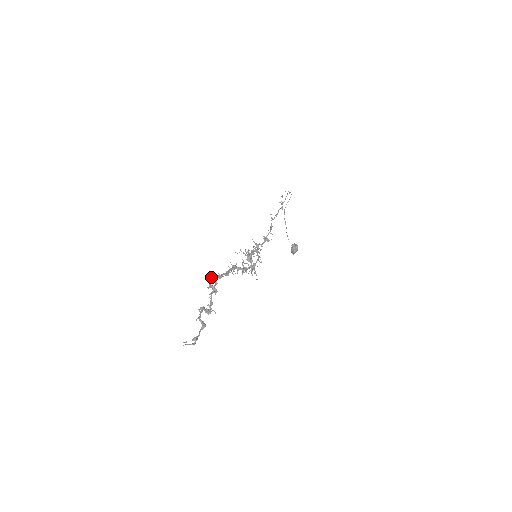
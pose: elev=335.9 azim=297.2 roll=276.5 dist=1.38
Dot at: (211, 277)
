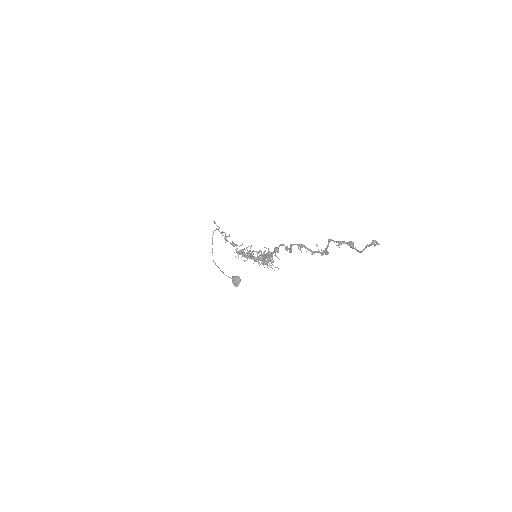
Dot at: (276, 248)
